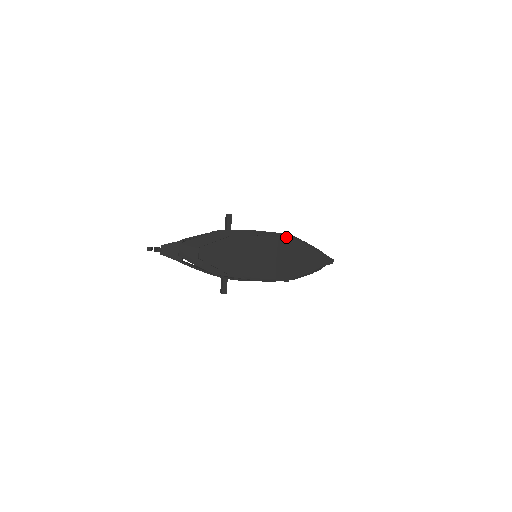
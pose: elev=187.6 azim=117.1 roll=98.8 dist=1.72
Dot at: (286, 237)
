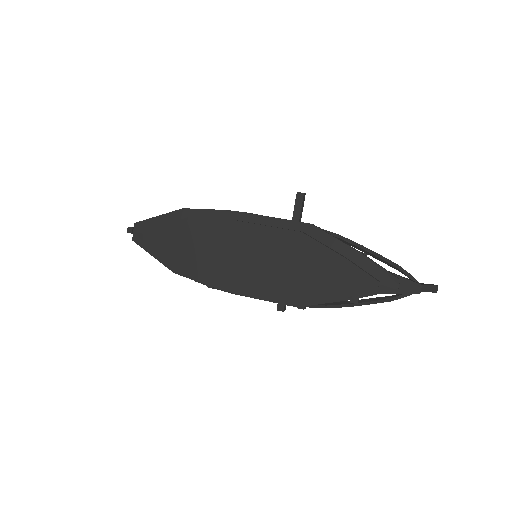
Dot at: (302, 229)
